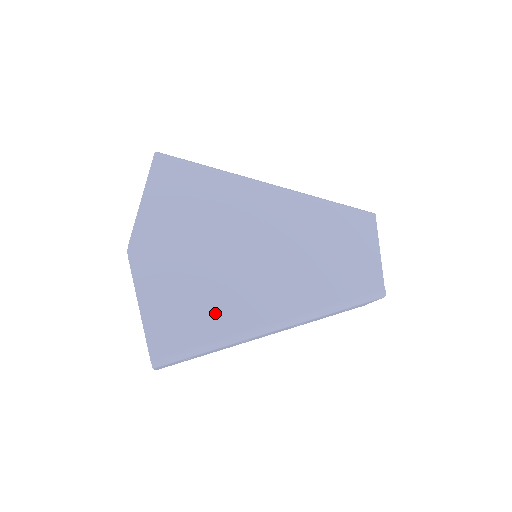
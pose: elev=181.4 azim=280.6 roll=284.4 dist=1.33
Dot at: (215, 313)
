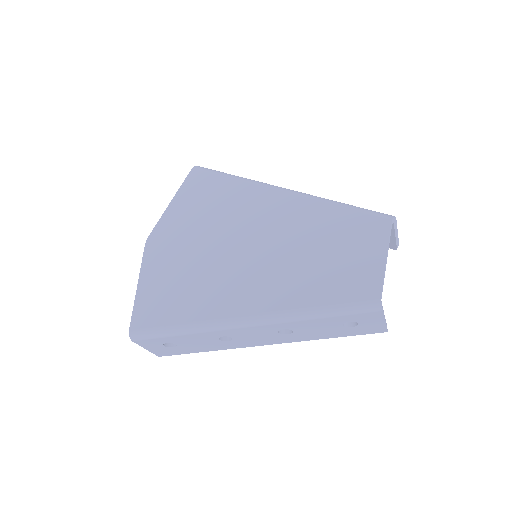
Dot at: (193, 299)
